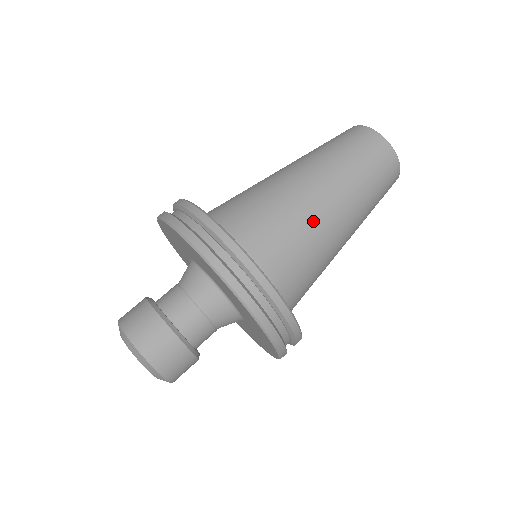
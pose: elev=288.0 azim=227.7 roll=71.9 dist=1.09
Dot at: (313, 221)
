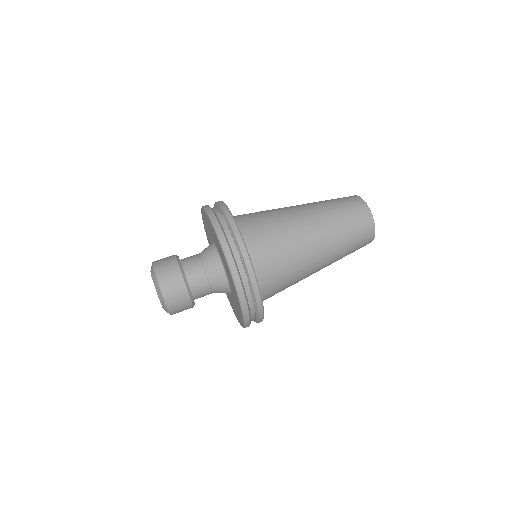
Dot at: (288, 220)
